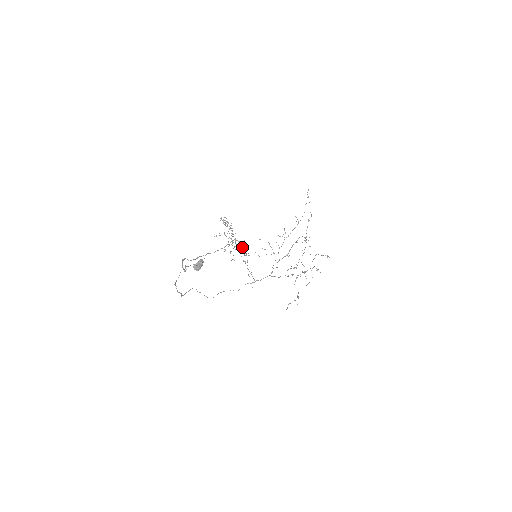
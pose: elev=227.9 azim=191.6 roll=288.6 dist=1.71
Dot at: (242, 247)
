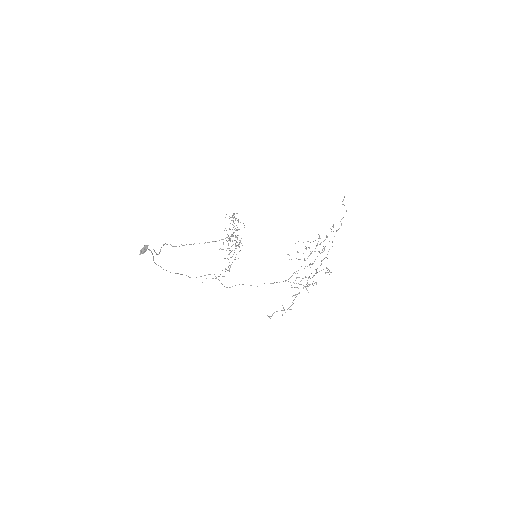
Dot at: occluded
